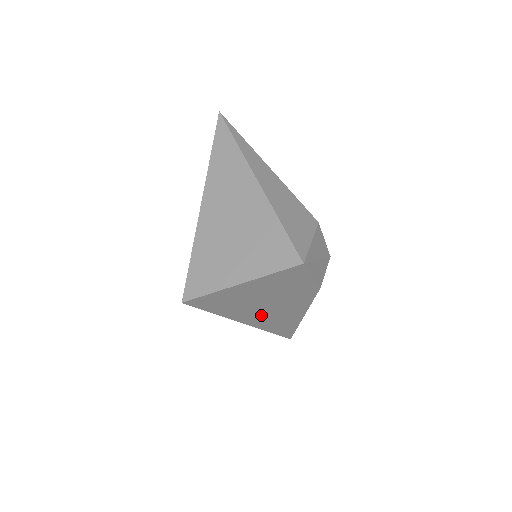
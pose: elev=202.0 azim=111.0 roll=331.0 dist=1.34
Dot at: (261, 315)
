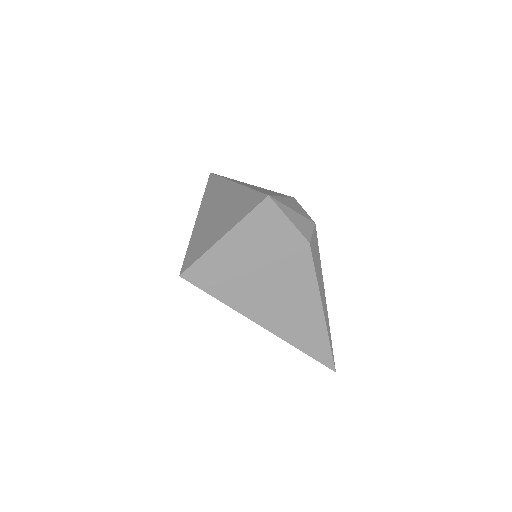
Dot at: (272, 306)
